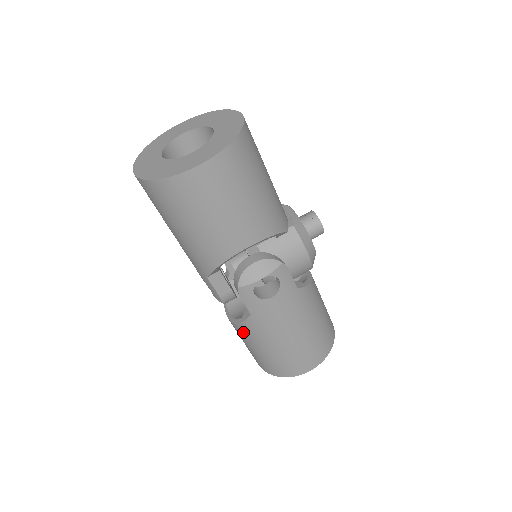
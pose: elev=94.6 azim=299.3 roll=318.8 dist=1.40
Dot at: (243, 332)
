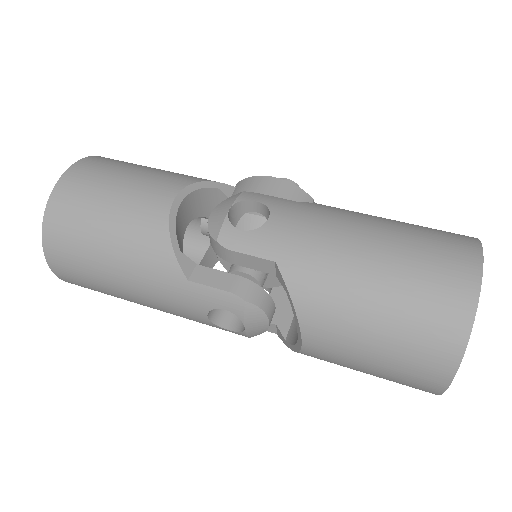
Dot at: (318, 315)
